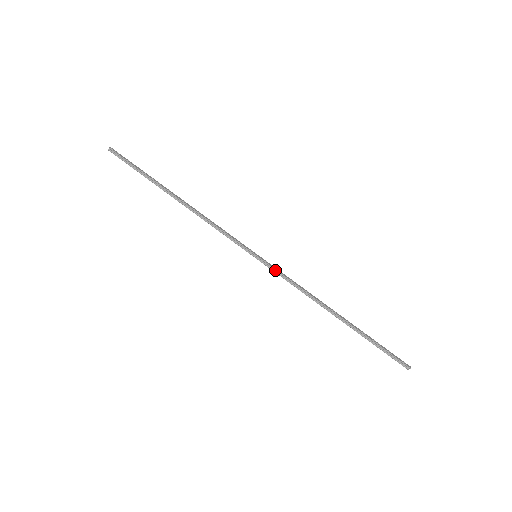
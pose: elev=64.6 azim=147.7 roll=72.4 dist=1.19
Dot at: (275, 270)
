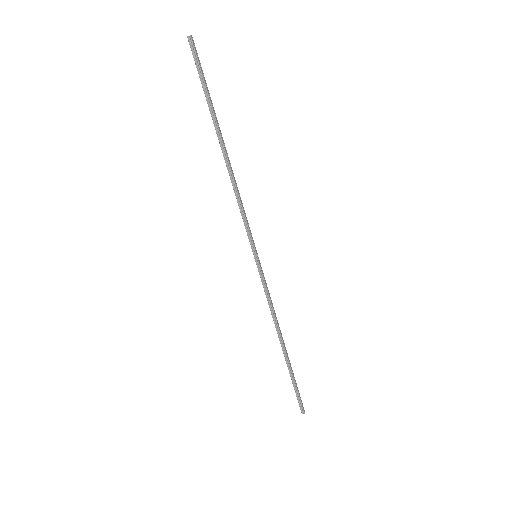
Dot at: (263, 279)
